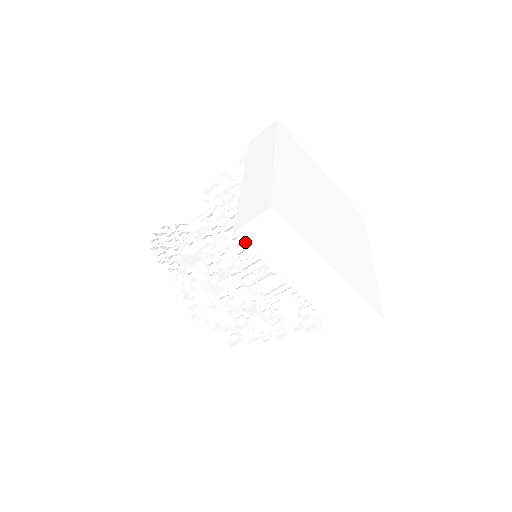
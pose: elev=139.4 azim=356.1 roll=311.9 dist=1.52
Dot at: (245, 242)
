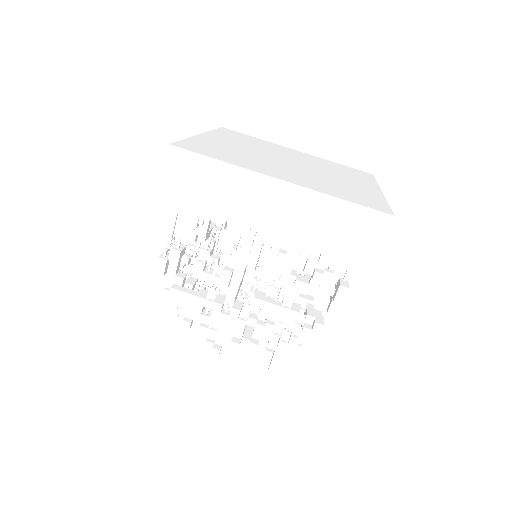
Dot at: (175, 202)
